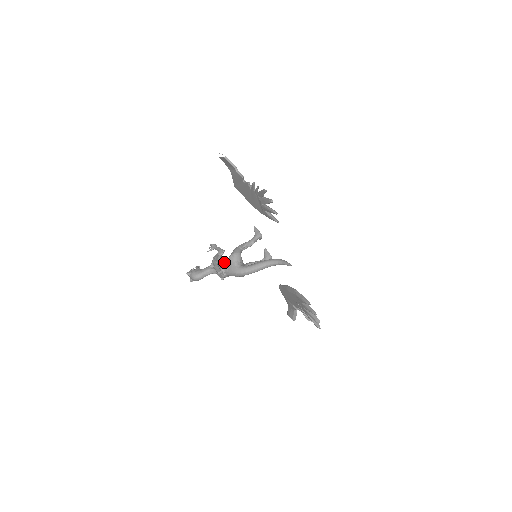
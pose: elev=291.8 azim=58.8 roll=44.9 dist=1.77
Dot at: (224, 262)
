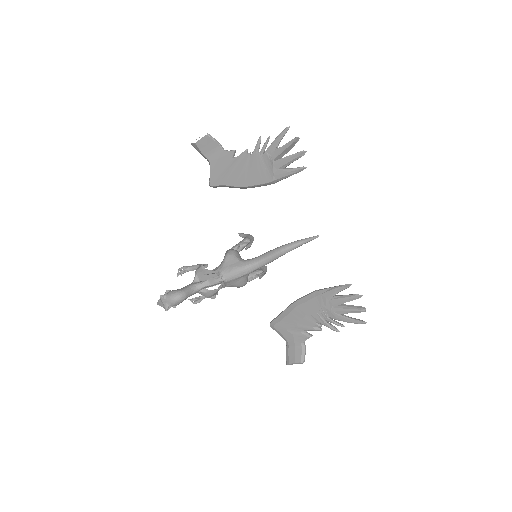
Dot at: (217, 267)
